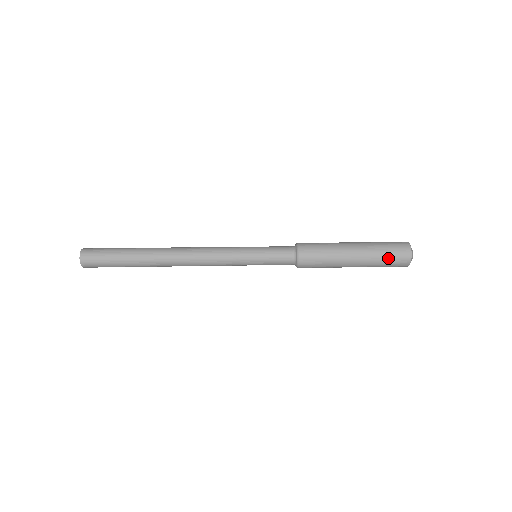
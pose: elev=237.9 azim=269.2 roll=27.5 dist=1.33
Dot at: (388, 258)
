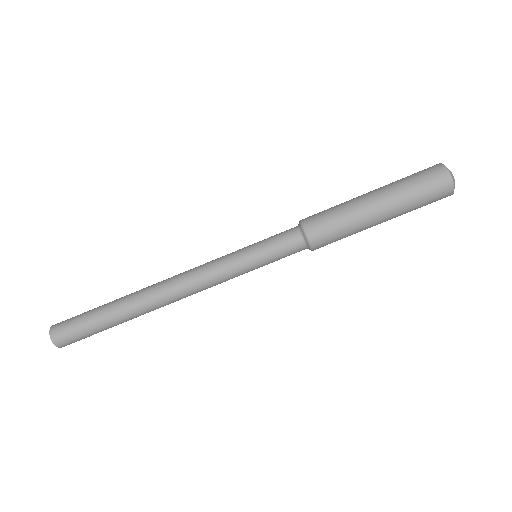
Dot at: (423, 196)
